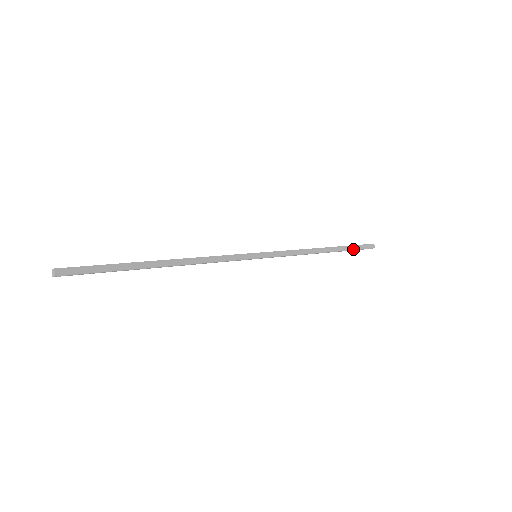
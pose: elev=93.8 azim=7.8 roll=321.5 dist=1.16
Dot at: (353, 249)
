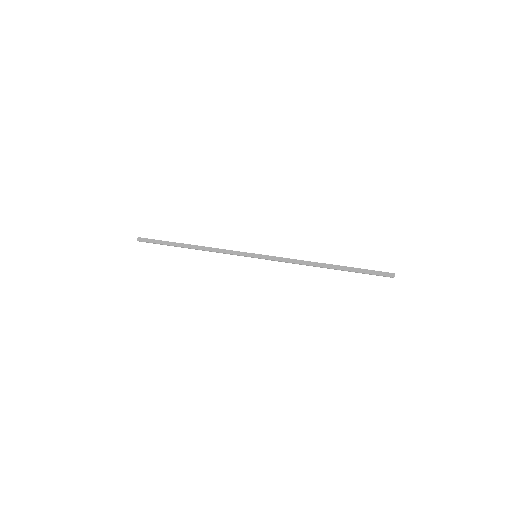
Dot at: (361, 272)
